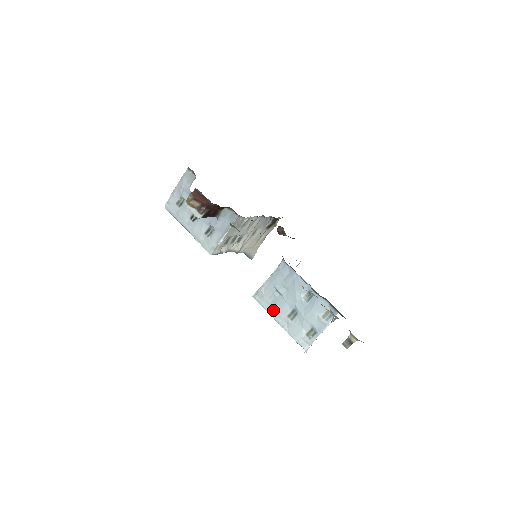
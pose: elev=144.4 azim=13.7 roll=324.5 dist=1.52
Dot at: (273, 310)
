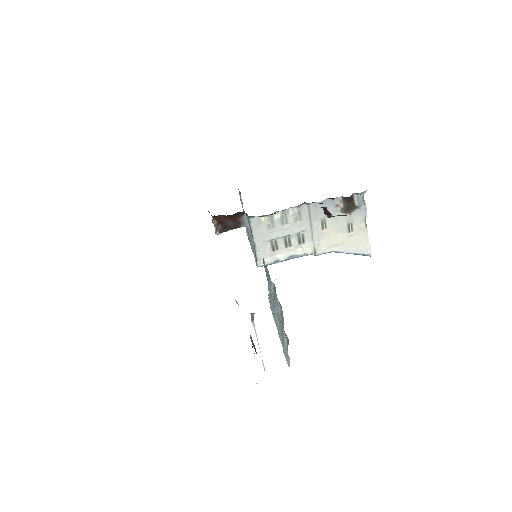
Dot at: (274, 317)
